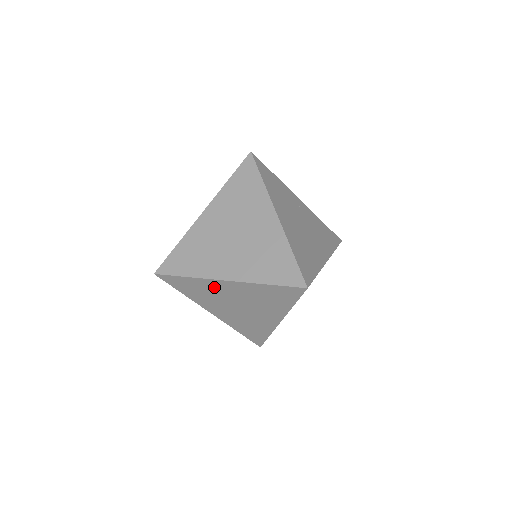
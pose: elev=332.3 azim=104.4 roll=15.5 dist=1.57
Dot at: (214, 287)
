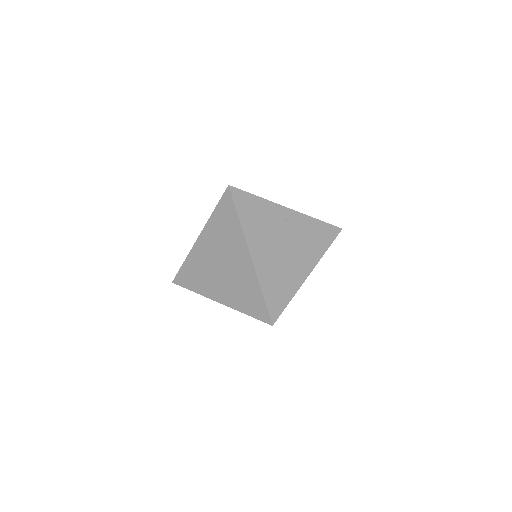
Dot at: occluded
